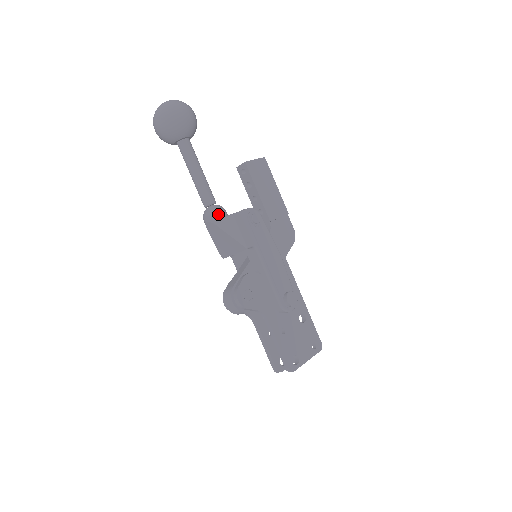
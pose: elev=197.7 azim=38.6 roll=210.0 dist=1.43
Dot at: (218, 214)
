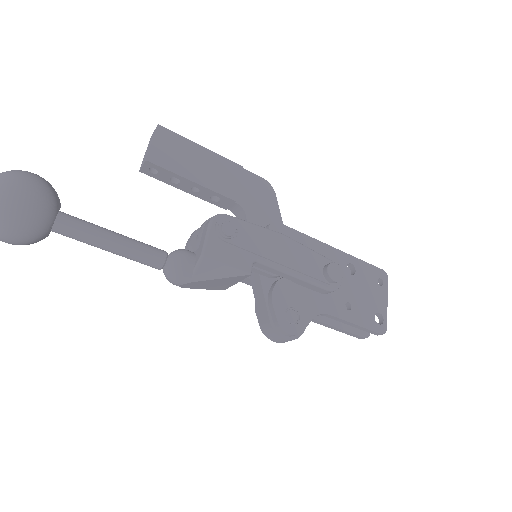
Dot at: (185, 269)
